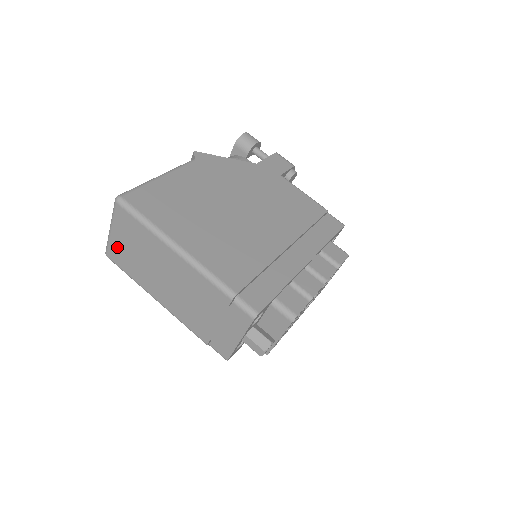
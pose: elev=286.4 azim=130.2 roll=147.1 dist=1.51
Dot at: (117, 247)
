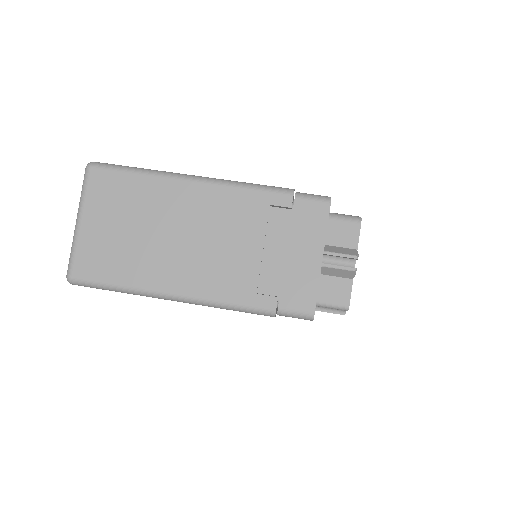
Dot at: (92, 244)
